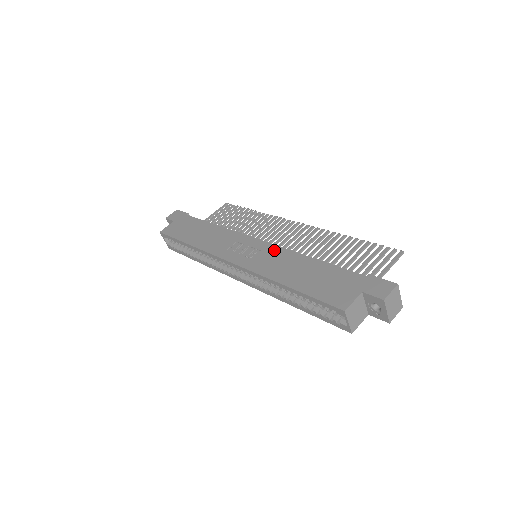
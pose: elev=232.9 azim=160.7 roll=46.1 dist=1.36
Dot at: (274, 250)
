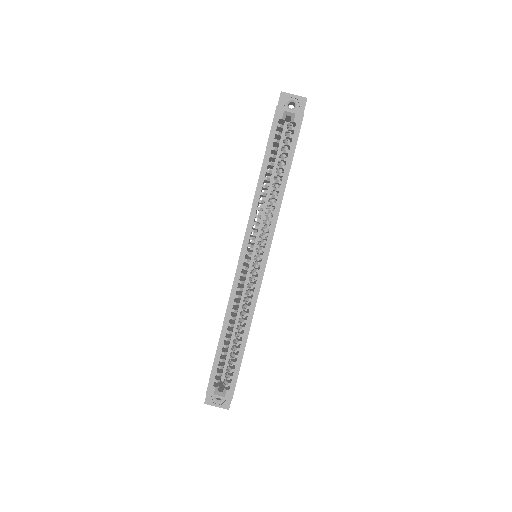
Dot at: occluded
